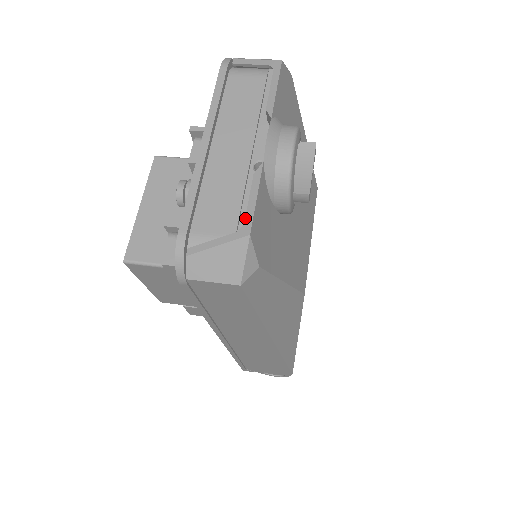
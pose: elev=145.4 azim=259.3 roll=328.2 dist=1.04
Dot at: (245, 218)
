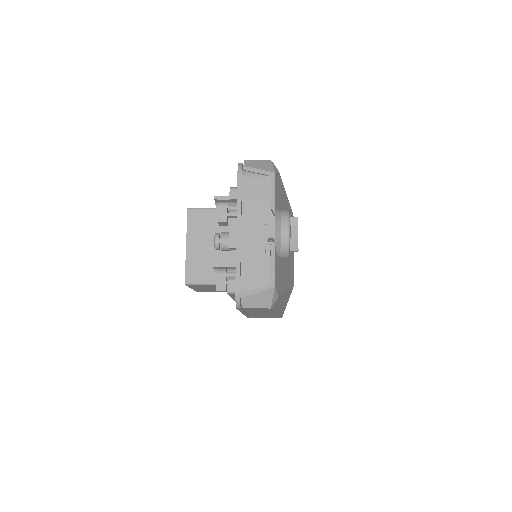
Dot at: (270, 277)
